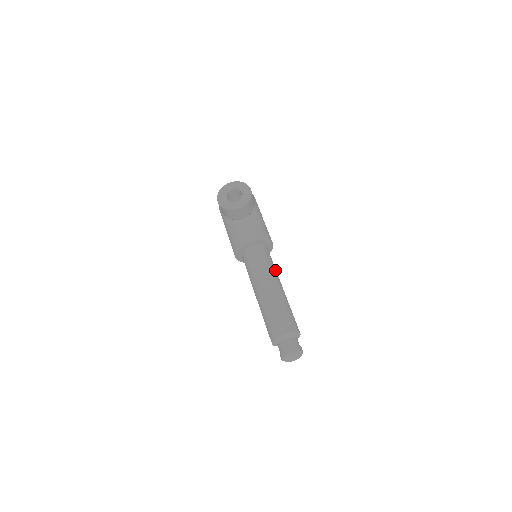
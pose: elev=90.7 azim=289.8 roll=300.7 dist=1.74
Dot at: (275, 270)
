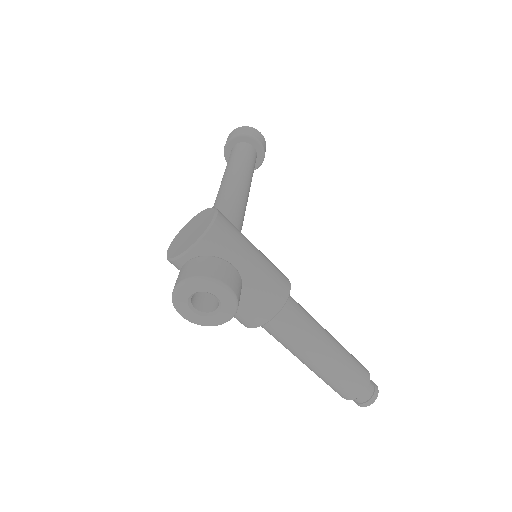
Dot at: (312, 327)
